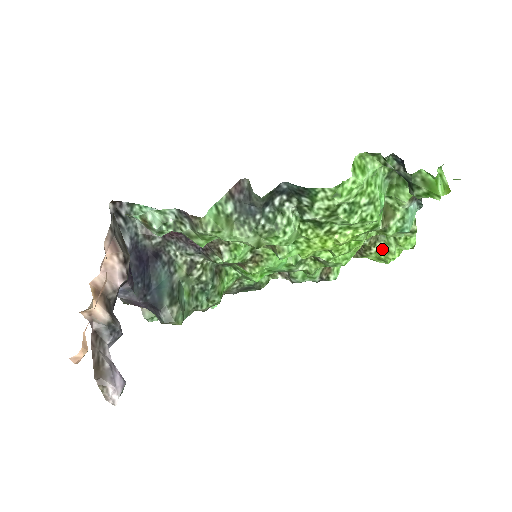
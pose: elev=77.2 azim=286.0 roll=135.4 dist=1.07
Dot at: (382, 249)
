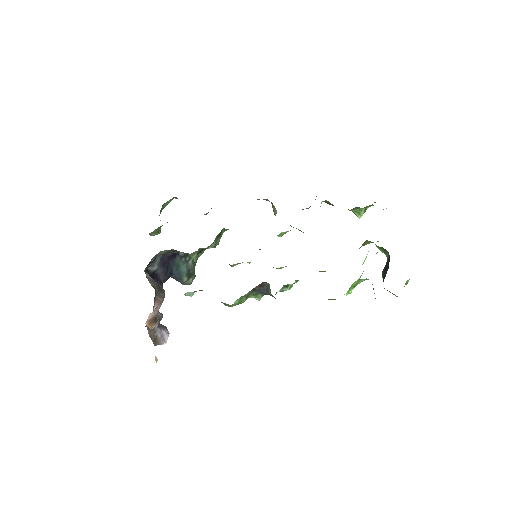
Dot at: (352, 211)
